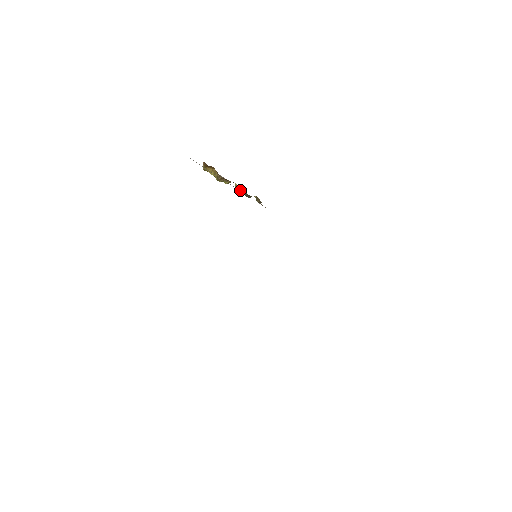
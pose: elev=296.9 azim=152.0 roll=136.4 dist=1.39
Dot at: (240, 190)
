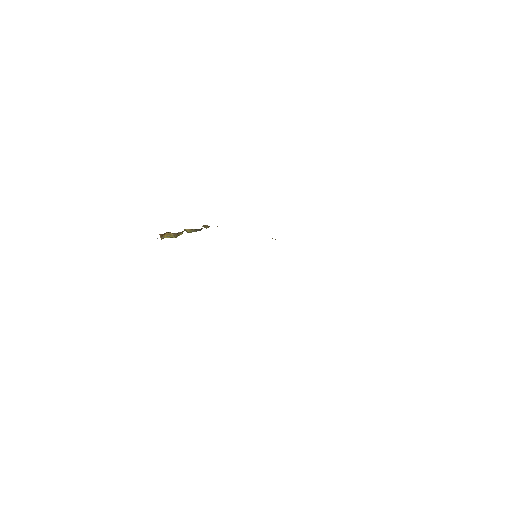
Dot at: occluded
